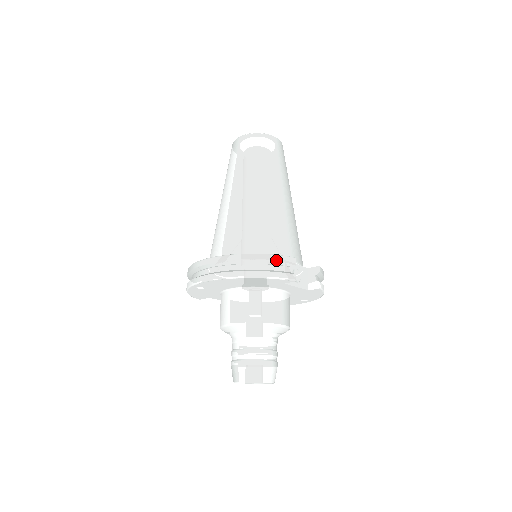
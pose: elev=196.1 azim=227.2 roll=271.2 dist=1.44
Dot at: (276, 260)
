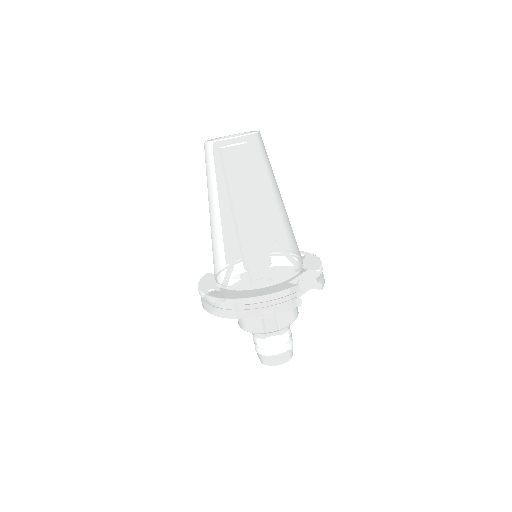
Dot at: (282, 296)
